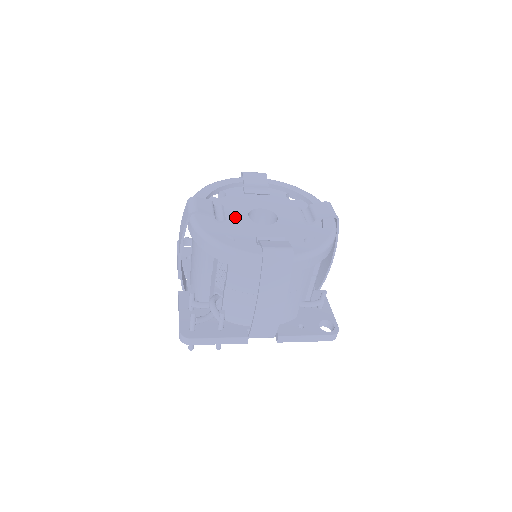
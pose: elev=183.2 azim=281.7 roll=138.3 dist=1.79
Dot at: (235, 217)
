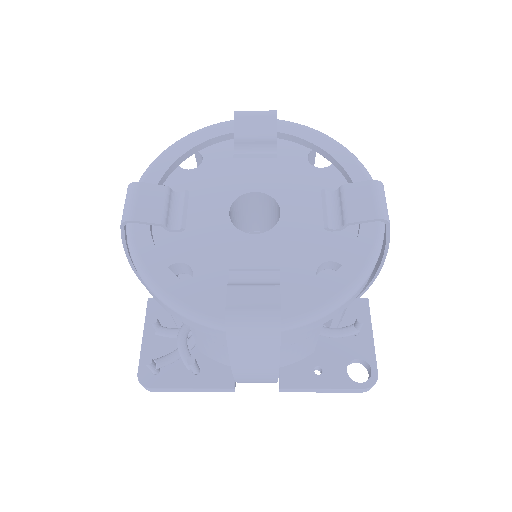
Dot at: (205, 216)
